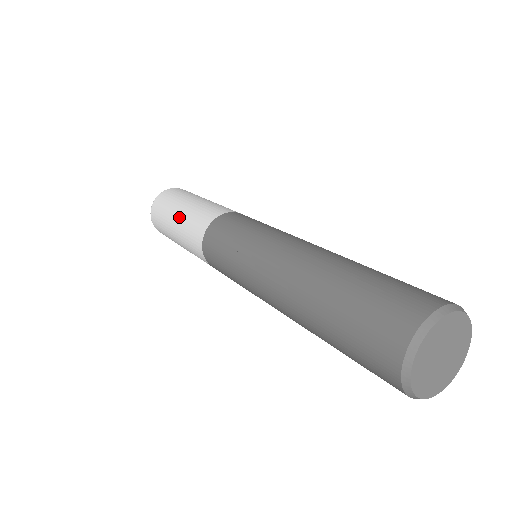
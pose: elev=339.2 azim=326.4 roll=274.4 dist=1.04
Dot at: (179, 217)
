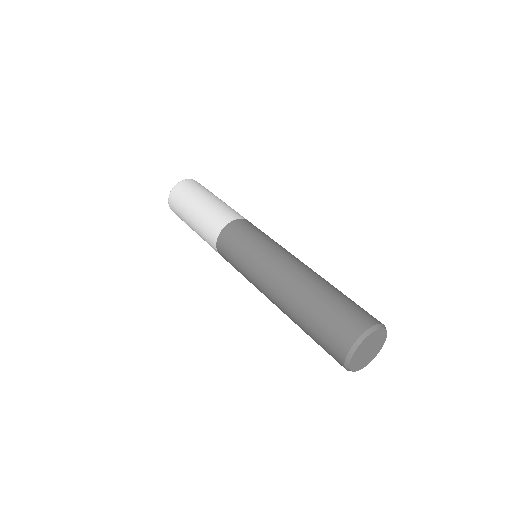
Dot at: (194, 228)
